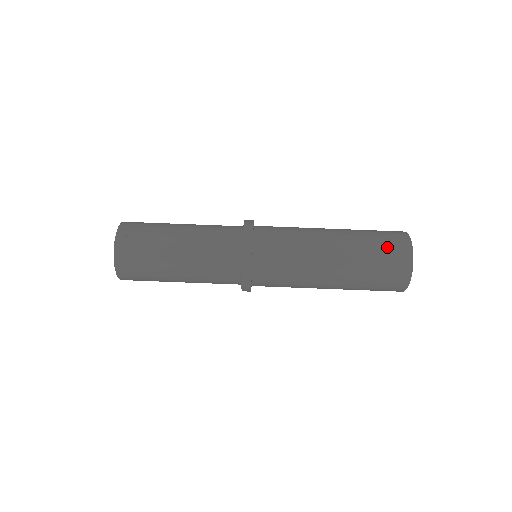
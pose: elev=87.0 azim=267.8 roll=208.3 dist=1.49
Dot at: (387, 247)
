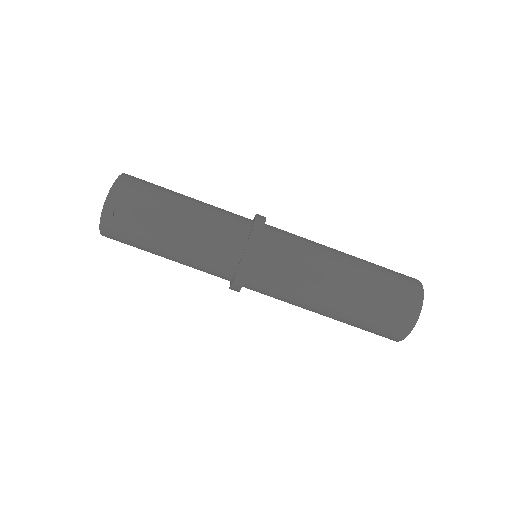
Dot at: (391, 312)
